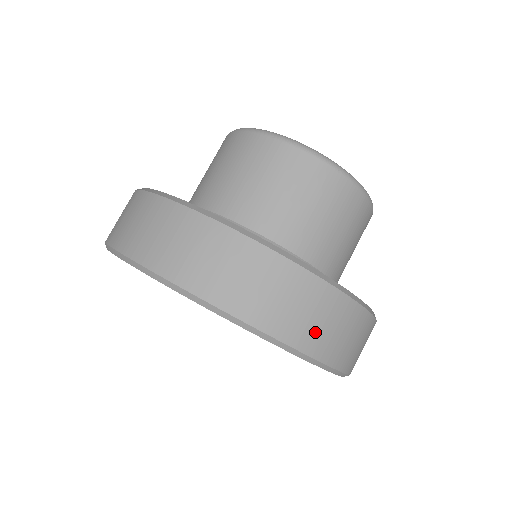
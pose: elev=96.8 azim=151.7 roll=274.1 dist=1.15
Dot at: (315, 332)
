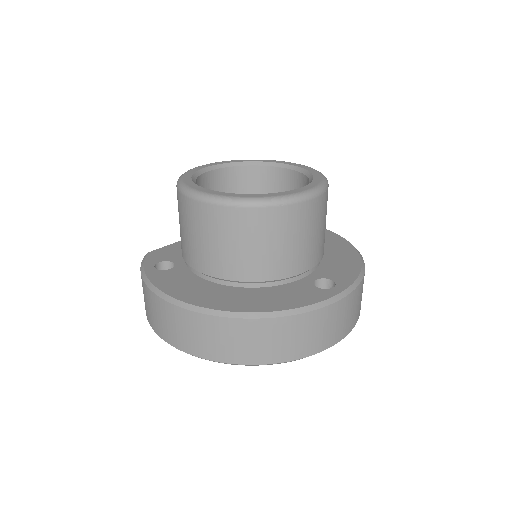
Dot at: occluded
